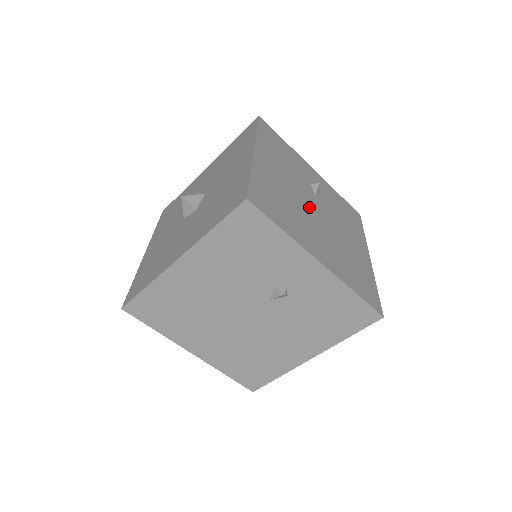
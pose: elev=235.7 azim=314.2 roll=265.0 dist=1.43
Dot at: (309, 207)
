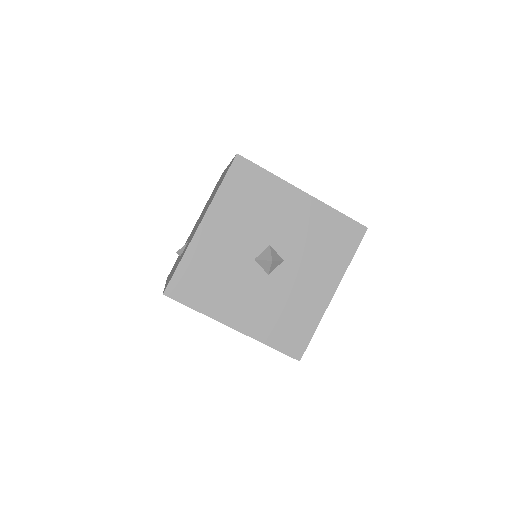
Dot at: occluded
